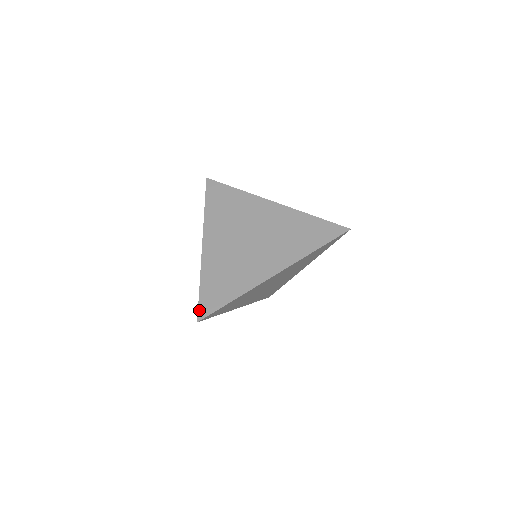
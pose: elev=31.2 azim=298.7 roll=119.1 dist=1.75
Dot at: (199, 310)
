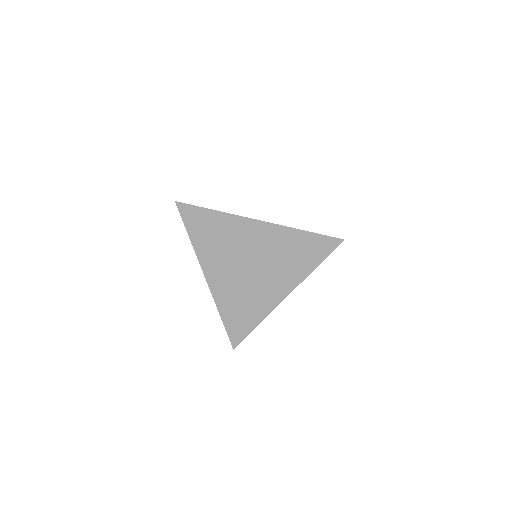
Dot at: (231, 340)
